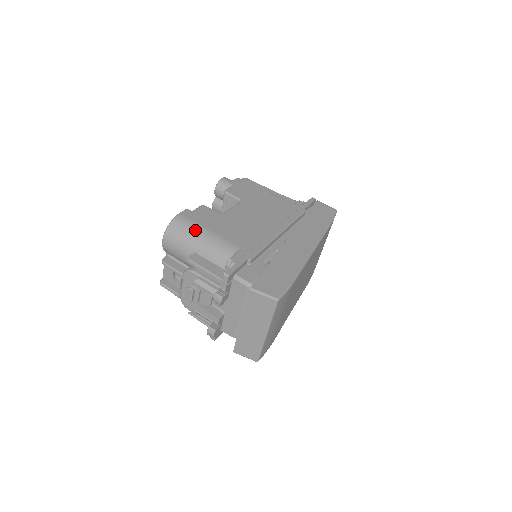
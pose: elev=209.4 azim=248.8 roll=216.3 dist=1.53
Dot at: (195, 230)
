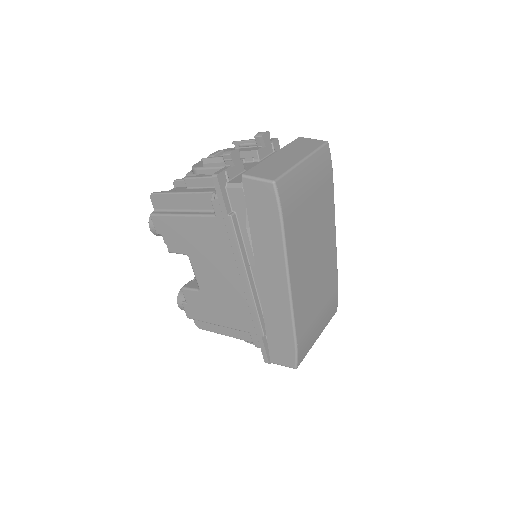
Dot at: occluded
